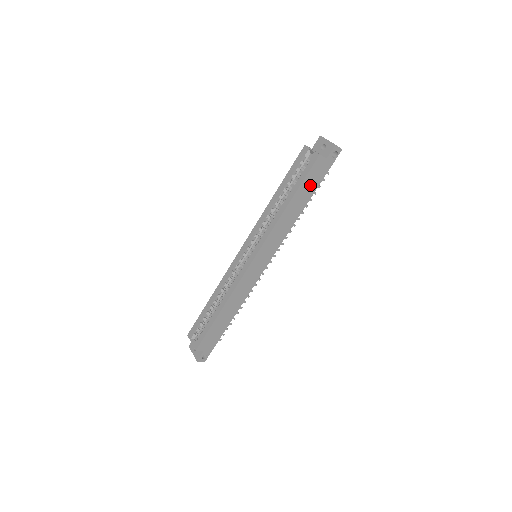
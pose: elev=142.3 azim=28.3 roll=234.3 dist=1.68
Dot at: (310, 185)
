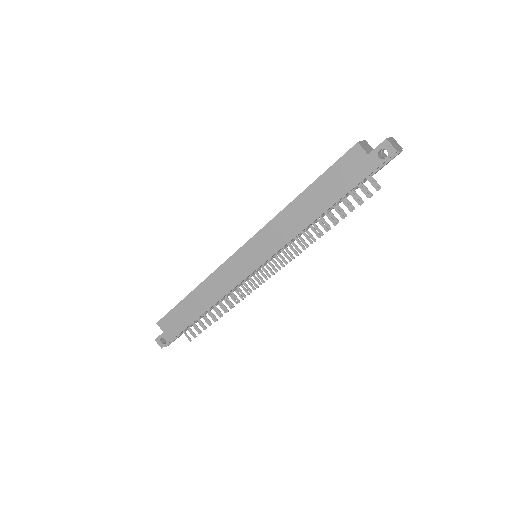
Dot at: (336, 184)
